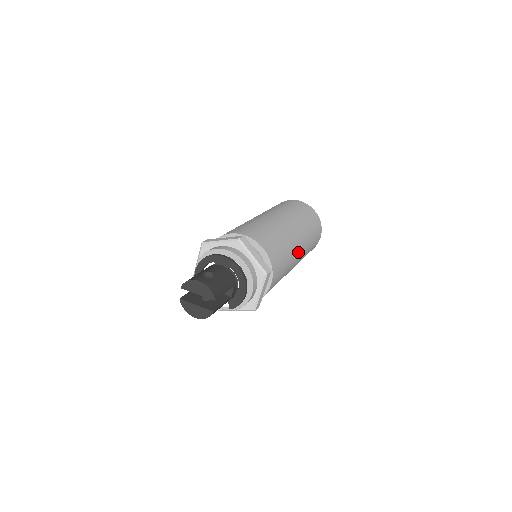
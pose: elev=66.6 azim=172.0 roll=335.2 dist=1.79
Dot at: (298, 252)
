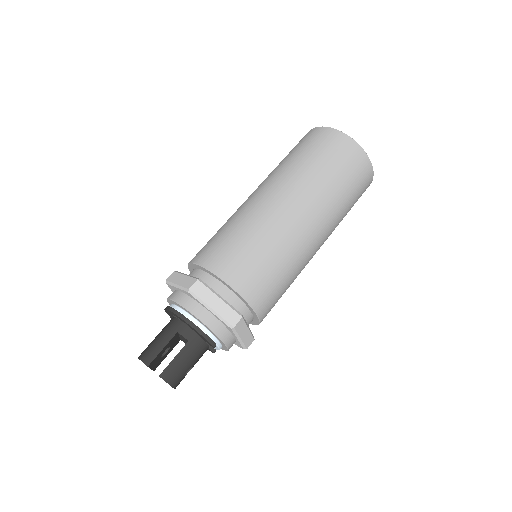
Dot at: (281, 206)
